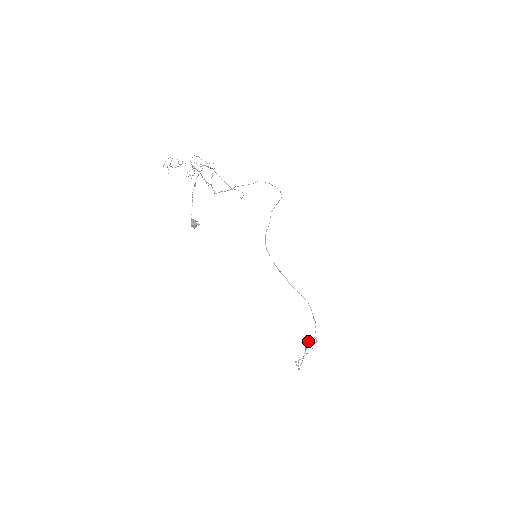
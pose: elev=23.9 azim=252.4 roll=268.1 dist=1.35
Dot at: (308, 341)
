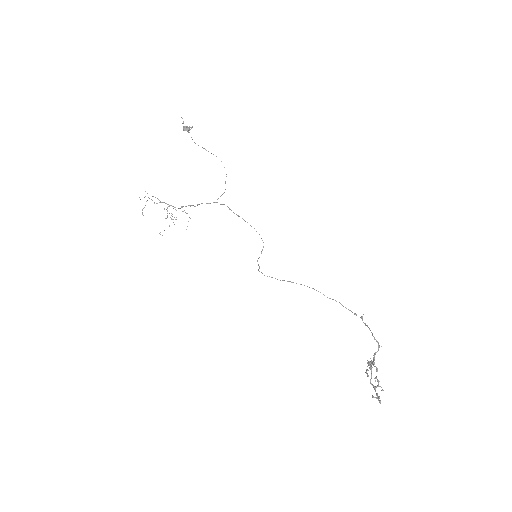
Dot at: (369, 363)
